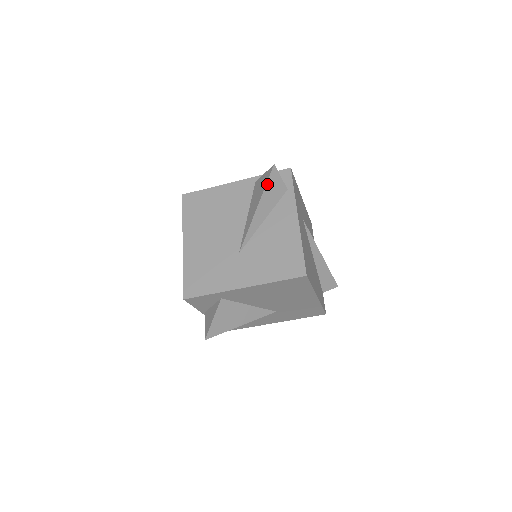
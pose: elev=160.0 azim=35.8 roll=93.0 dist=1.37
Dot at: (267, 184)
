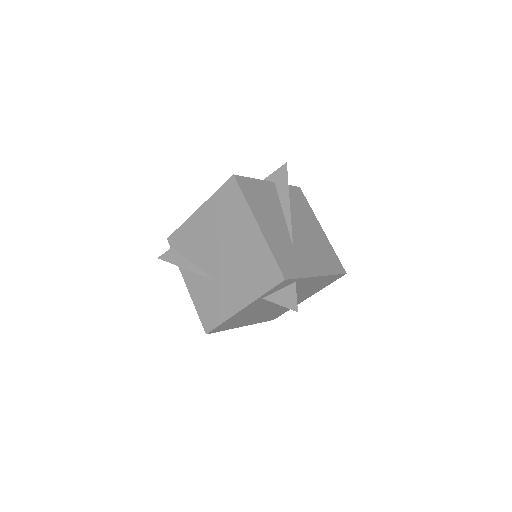
Dot at: occluded
